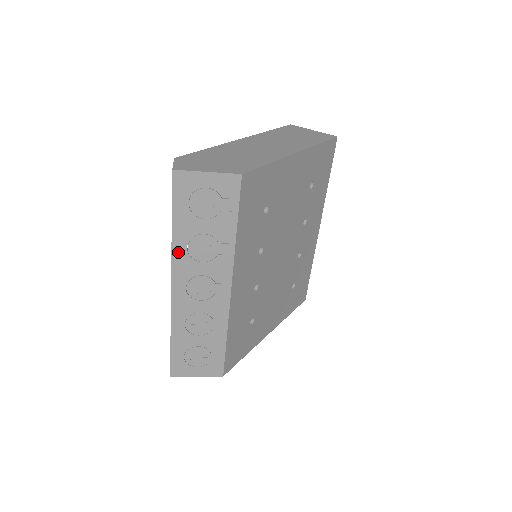
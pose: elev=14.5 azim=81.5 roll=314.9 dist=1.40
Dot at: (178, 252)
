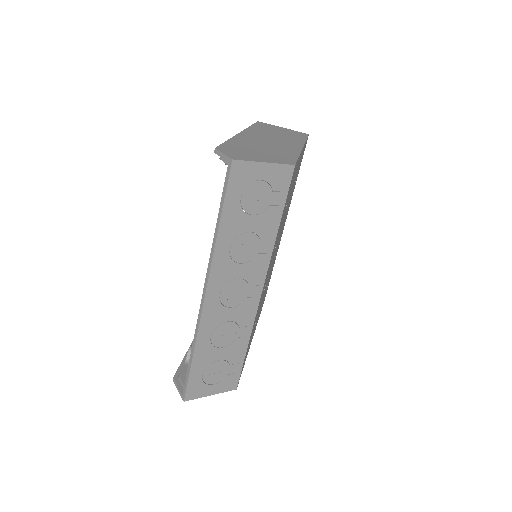
Dot at: (220, 254)
